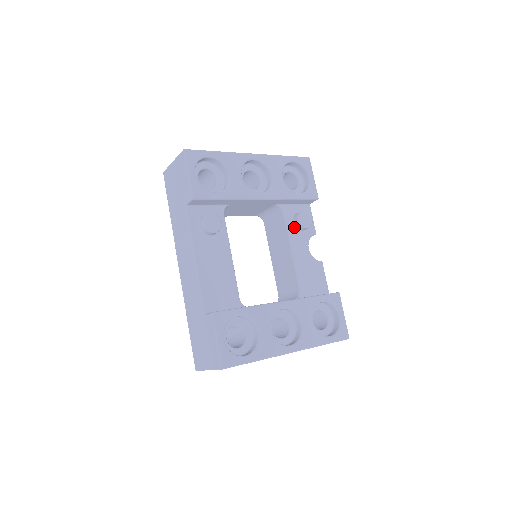
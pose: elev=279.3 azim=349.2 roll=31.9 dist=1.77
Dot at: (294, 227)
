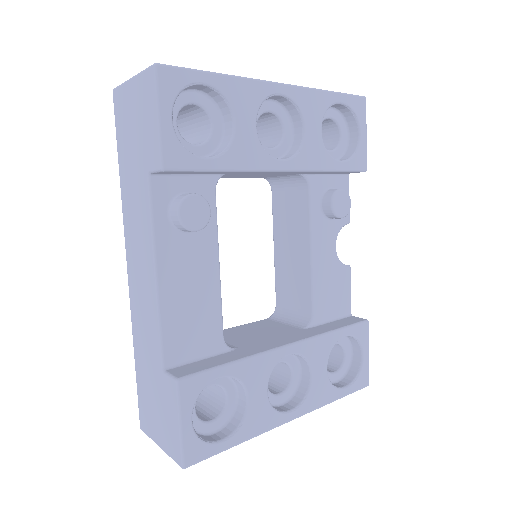
Dot at: (321, 212)
